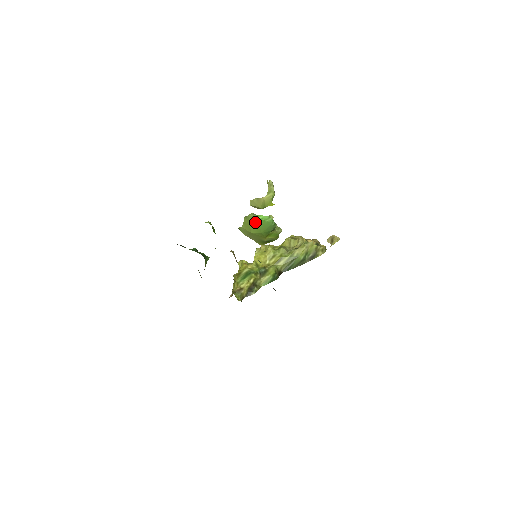
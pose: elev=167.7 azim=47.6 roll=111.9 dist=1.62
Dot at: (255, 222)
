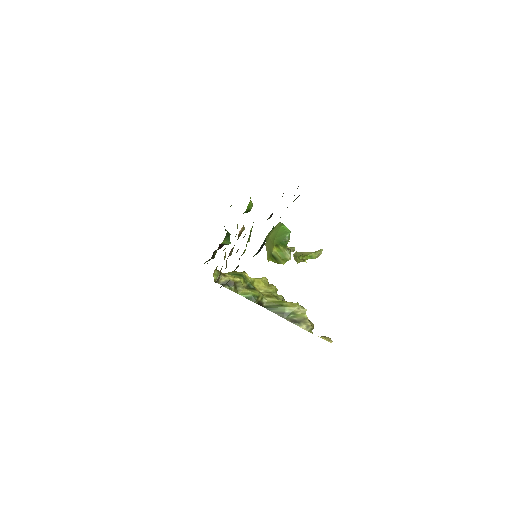
Dot at: (278, 228)
